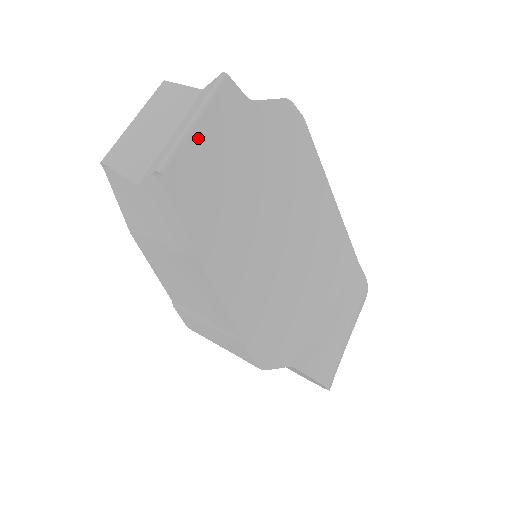
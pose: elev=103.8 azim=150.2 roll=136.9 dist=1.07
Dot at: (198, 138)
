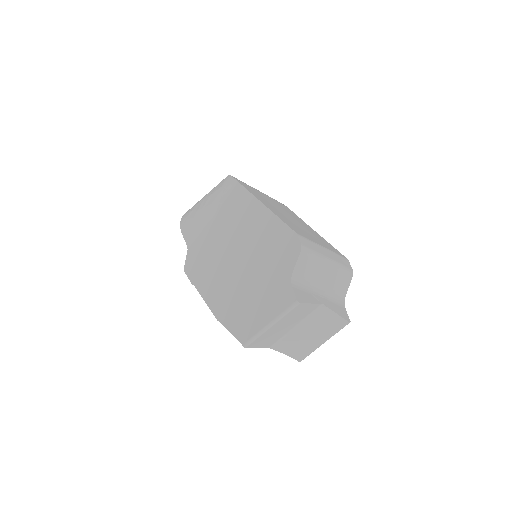
Dot at: occluded
